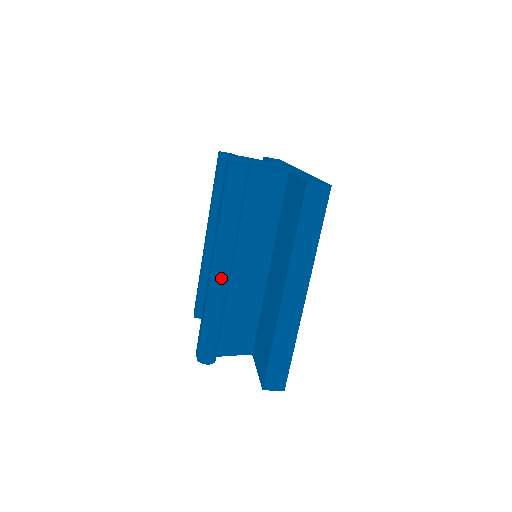
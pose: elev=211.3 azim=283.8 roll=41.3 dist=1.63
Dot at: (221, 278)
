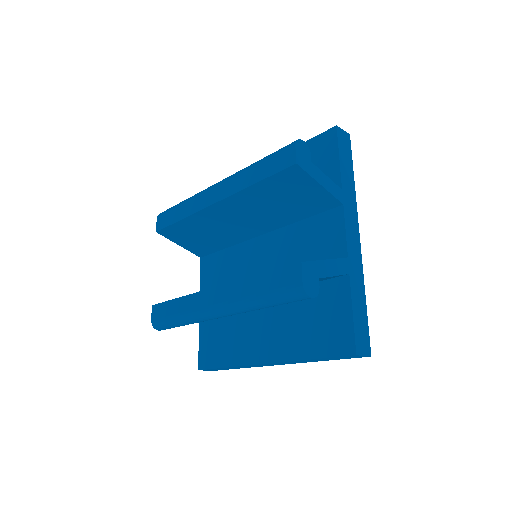
Dot at: (217, 318)
